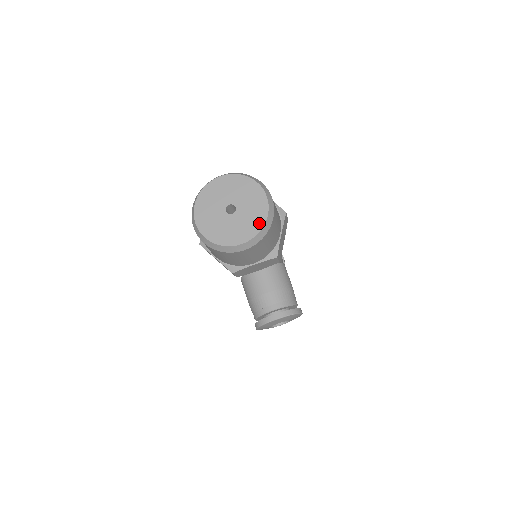
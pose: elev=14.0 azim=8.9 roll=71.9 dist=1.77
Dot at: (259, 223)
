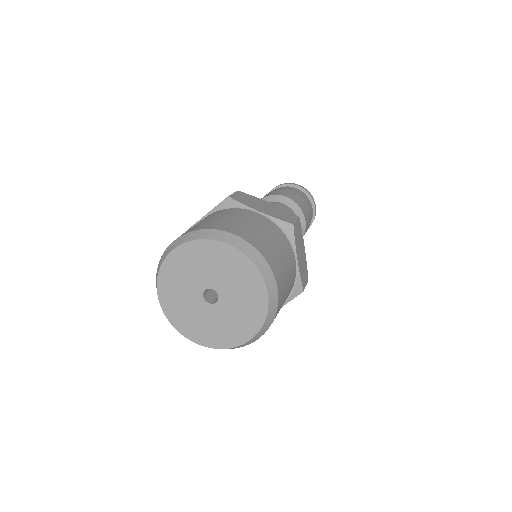
Dot at: (230, 340)
